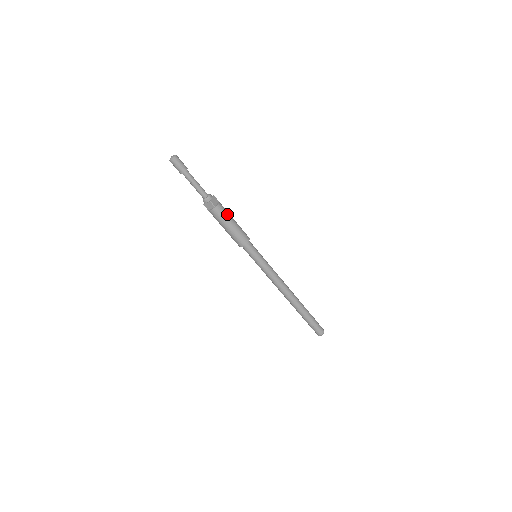
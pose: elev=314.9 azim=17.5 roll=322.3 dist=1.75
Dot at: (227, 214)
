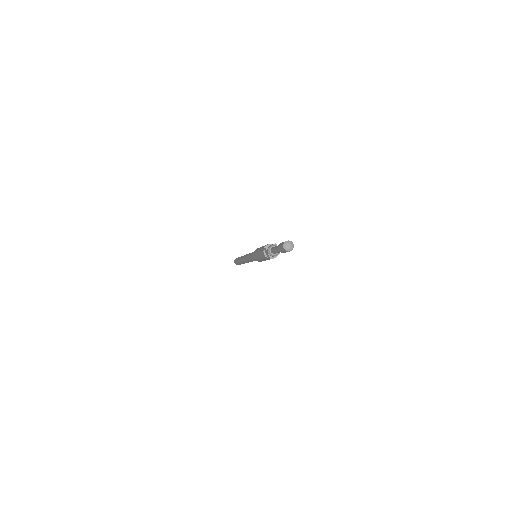
Dot at: occluded
